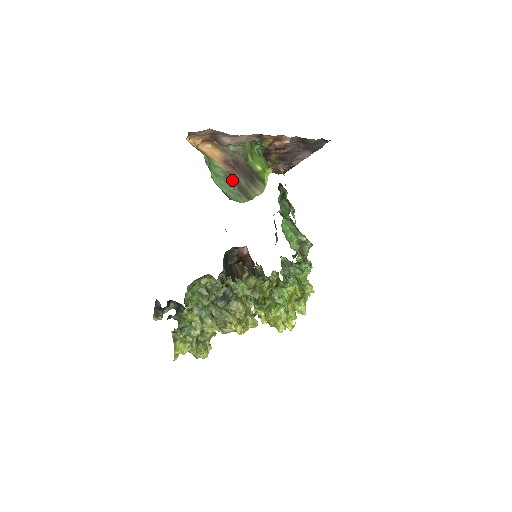
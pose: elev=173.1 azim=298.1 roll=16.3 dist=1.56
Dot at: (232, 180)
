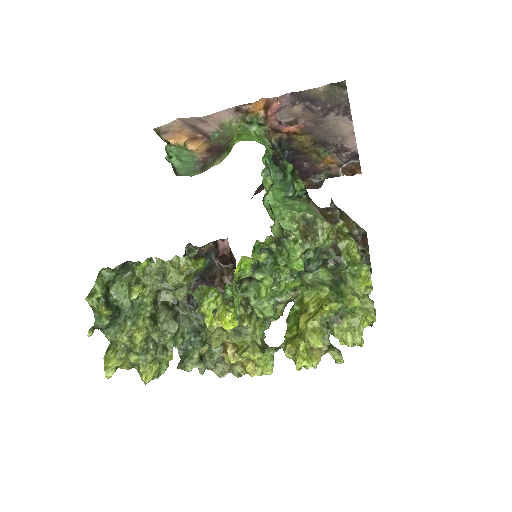
Dot at: (201, 163)
